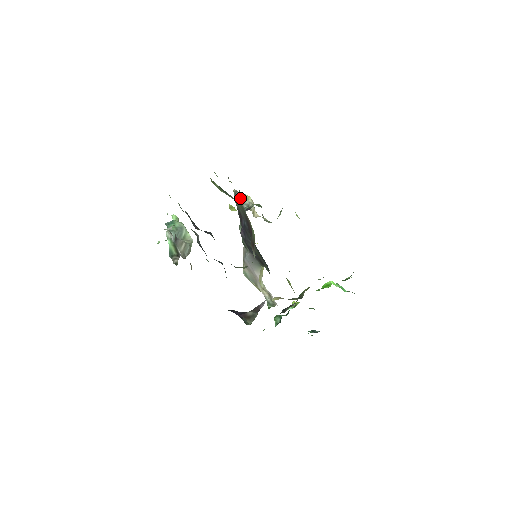
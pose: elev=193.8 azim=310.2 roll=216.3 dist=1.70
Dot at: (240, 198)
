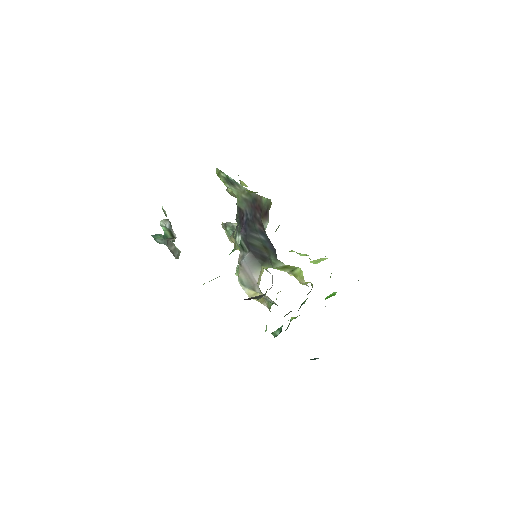
Dot at: (230, 226)
